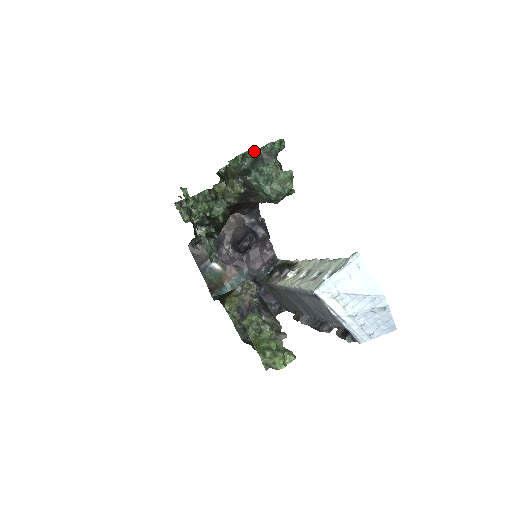
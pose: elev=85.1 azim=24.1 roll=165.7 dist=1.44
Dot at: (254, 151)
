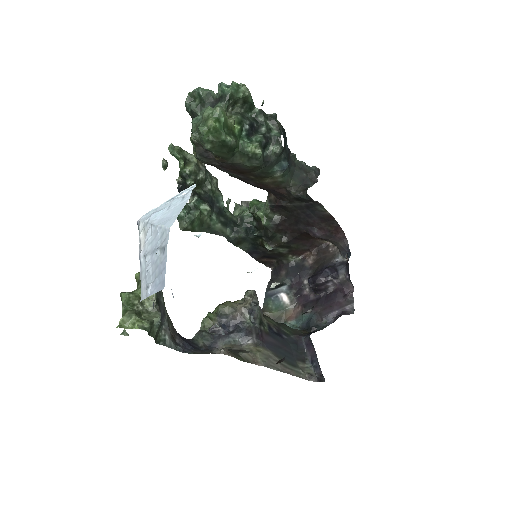
Dot at: (198, 89)
